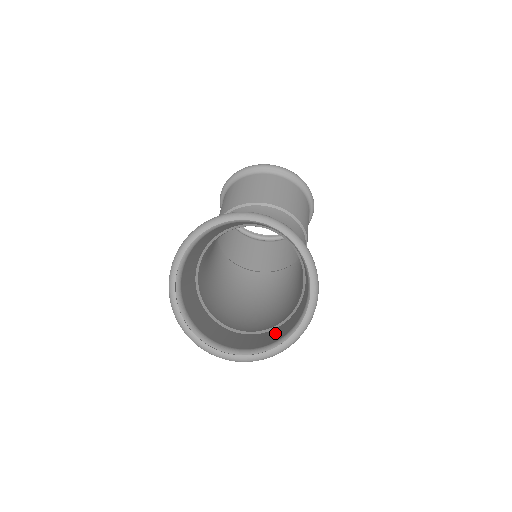
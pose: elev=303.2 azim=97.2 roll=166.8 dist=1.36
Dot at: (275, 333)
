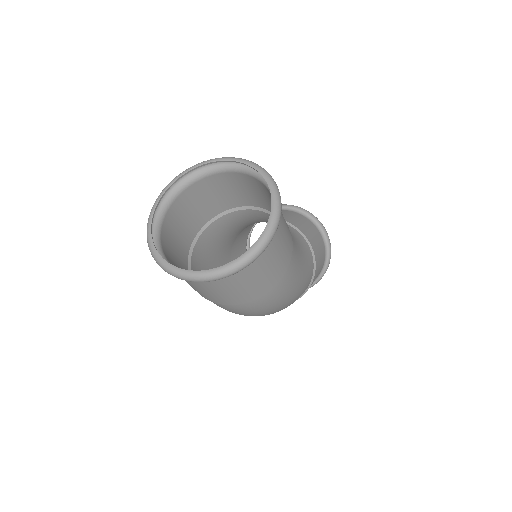
Dot at: (251, 285)
